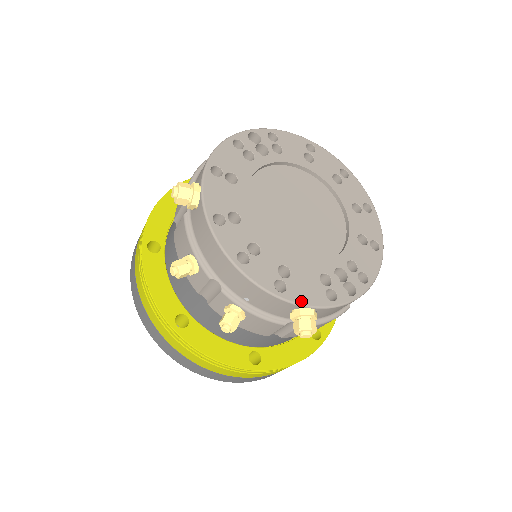
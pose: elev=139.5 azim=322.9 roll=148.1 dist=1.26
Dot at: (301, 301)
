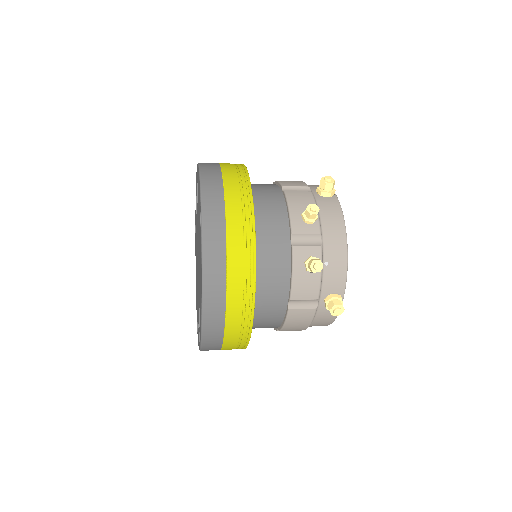
Dot at: (344, 292)
